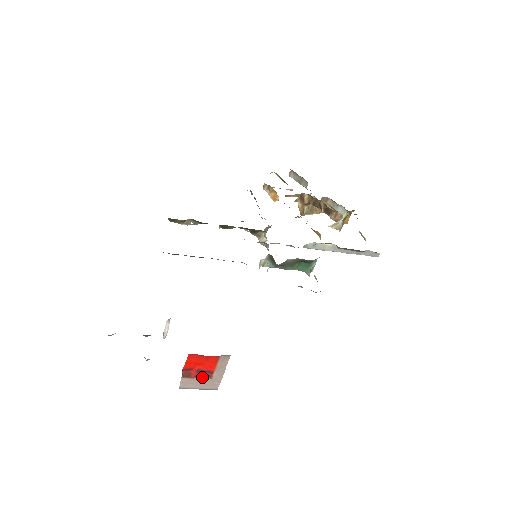
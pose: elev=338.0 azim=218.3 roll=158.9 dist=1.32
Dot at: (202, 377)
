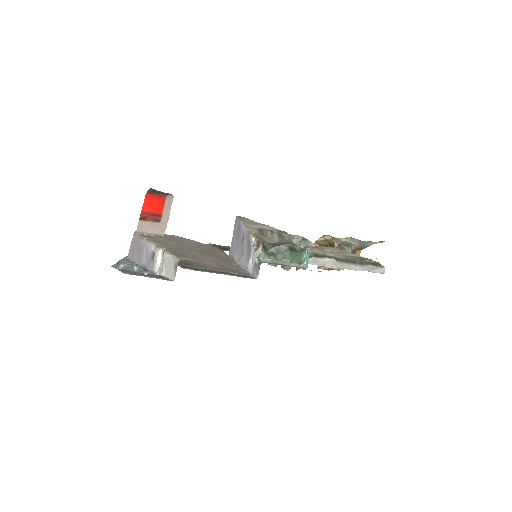
Dot at: (153, 221)
